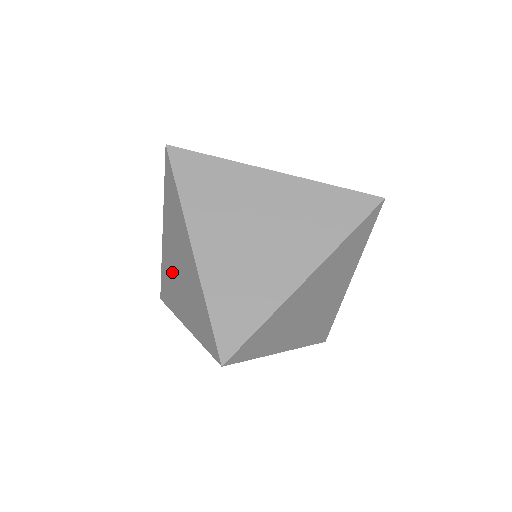
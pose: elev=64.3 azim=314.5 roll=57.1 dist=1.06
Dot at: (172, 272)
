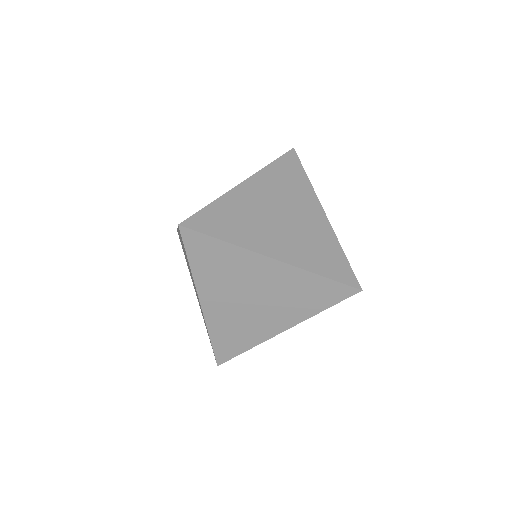
Dot at: (239, 315)
